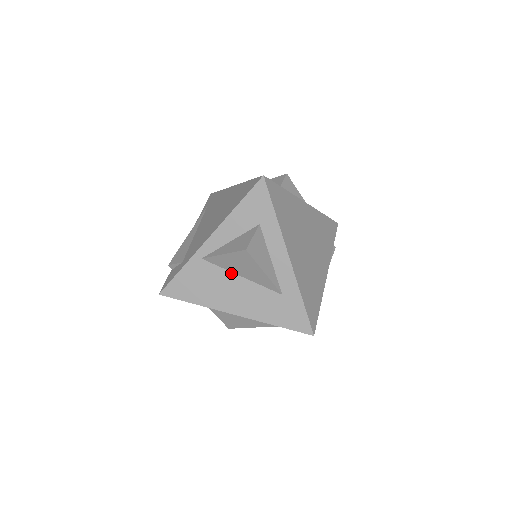
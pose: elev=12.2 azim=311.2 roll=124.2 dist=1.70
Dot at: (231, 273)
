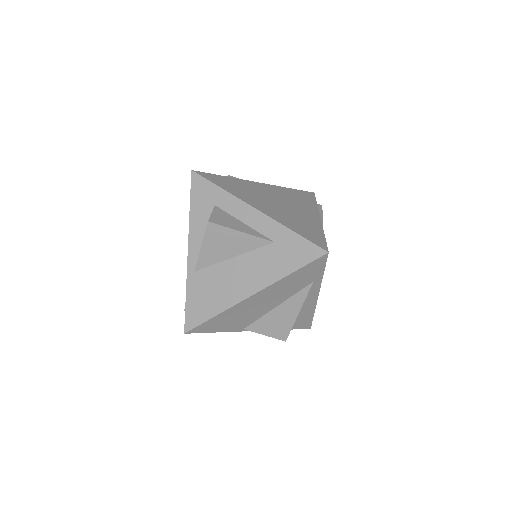
Dot at: (223, 262)
